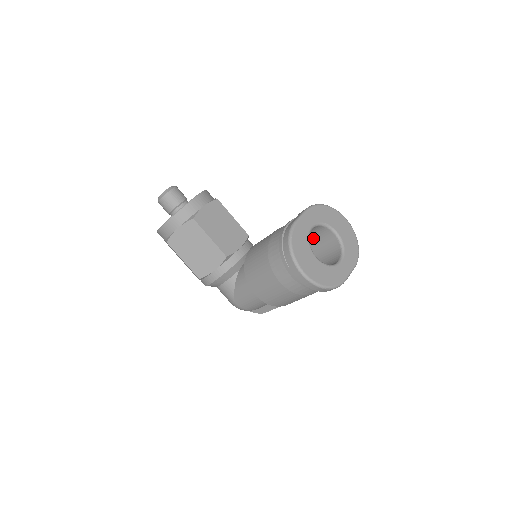
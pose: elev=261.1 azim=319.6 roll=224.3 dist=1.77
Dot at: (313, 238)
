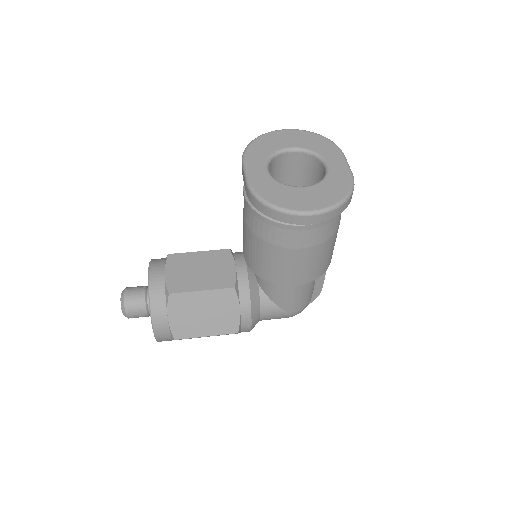
Dot at: (280, 180)
